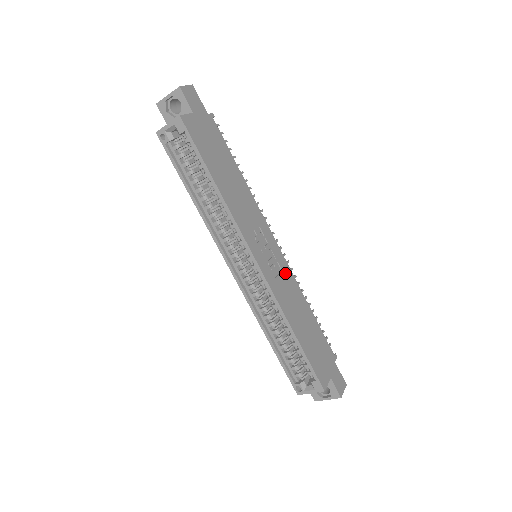
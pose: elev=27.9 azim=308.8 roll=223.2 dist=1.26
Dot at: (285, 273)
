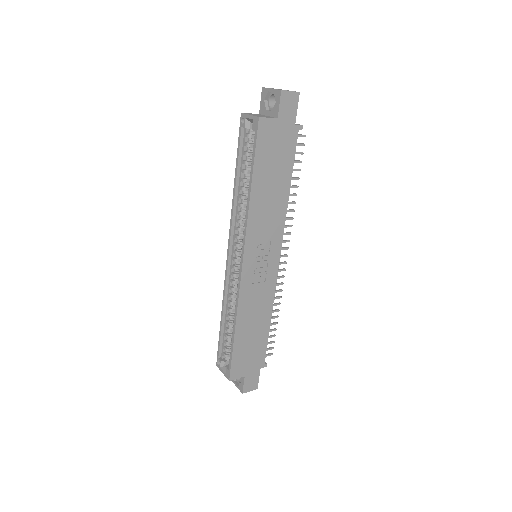
Dot at: (267, 285)
